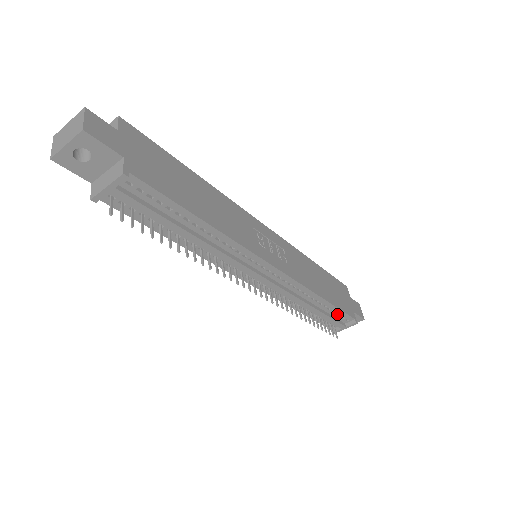
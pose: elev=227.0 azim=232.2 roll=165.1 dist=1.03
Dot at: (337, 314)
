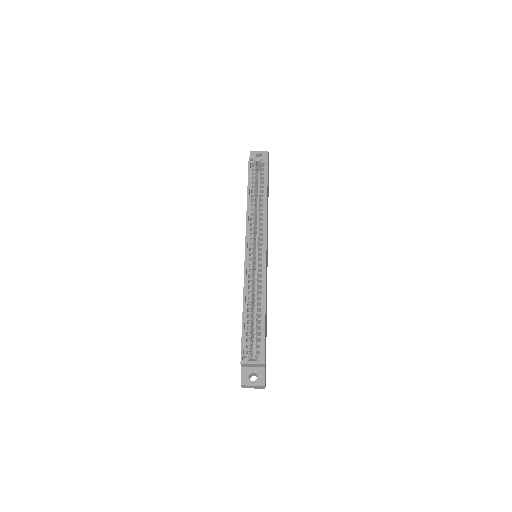
Dot at: occluded
